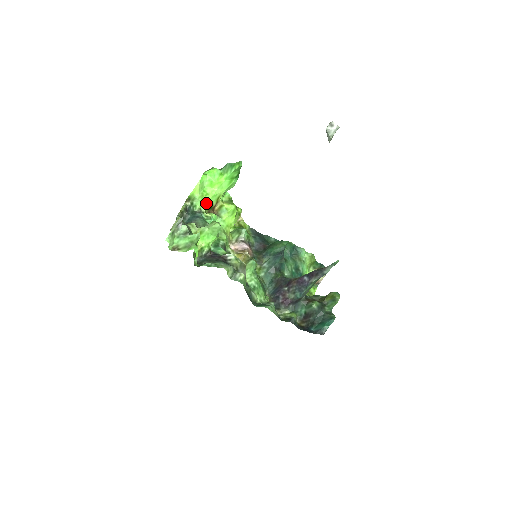
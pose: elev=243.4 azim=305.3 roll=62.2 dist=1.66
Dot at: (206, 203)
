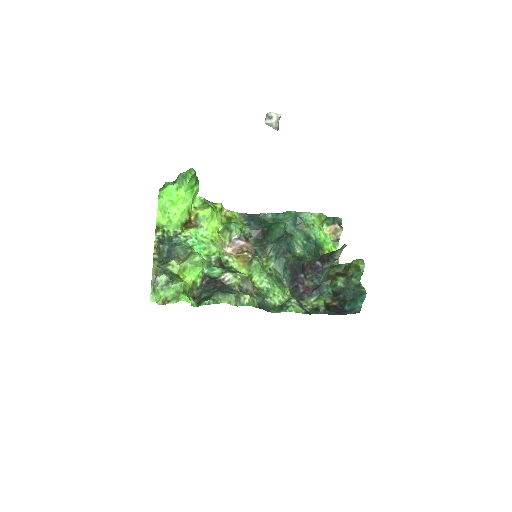
Dot at: (178, 224)
